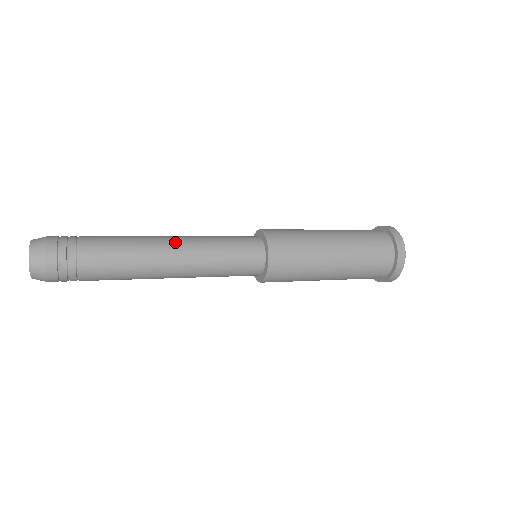
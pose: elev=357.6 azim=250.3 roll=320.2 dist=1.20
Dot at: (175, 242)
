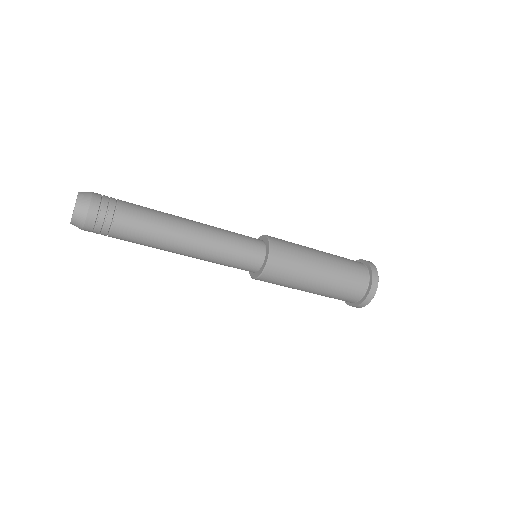
Dot at: occluded
